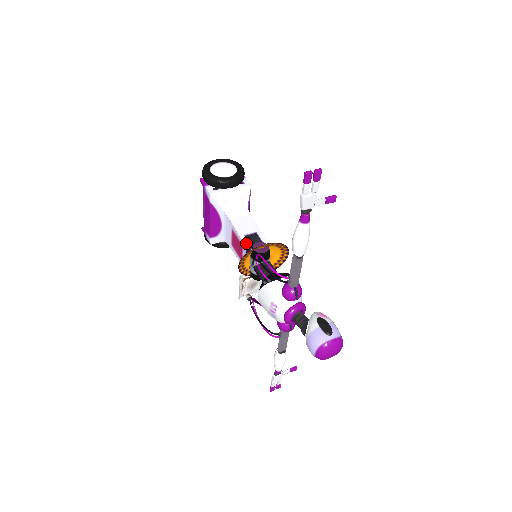
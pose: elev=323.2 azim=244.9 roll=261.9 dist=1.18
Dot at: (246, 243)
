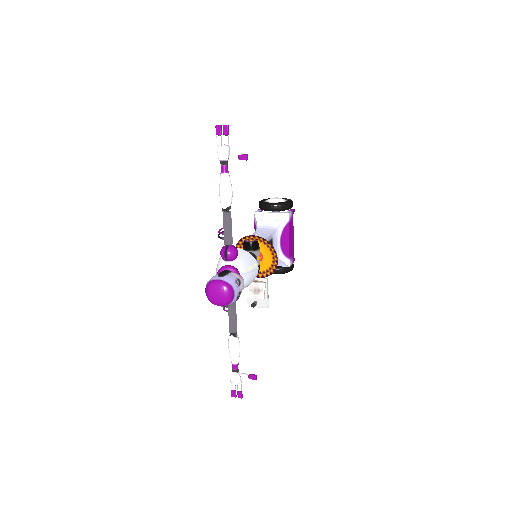
Dot at: occluded
